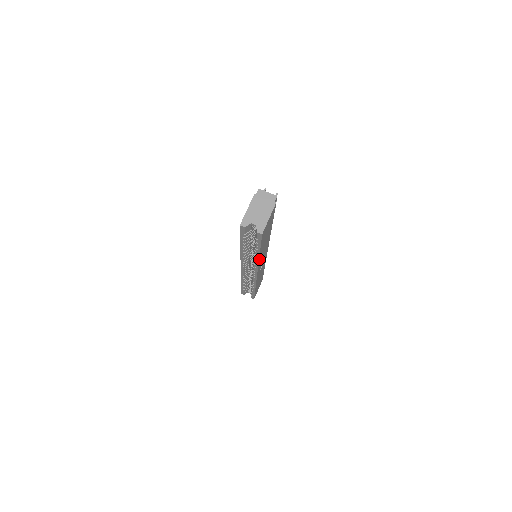
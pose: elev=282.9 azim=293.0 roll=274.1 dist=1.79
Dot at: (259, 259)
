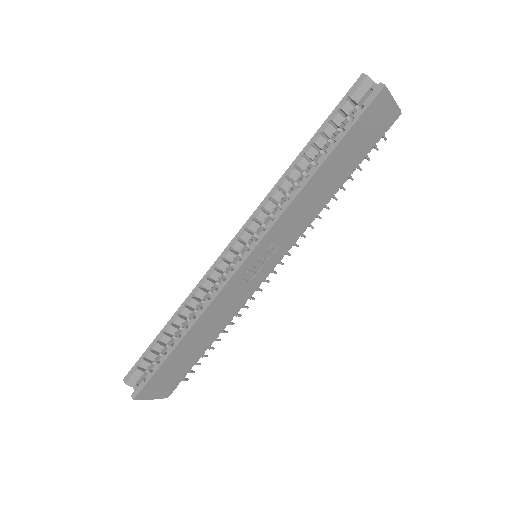
Dot at: (304, 189)
